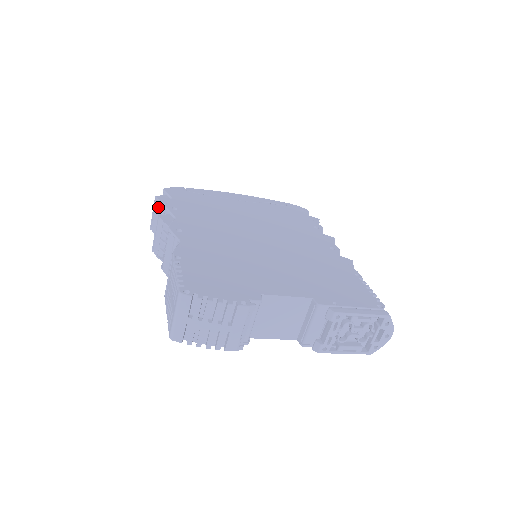
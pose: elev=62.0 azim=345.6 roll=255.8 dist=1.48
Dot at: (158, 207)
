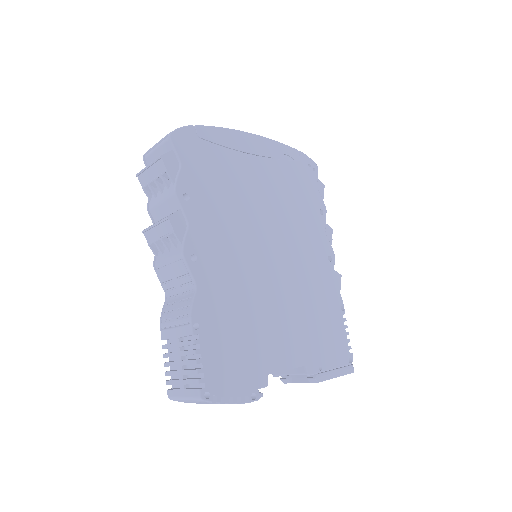
Dot at: (160, 172)
